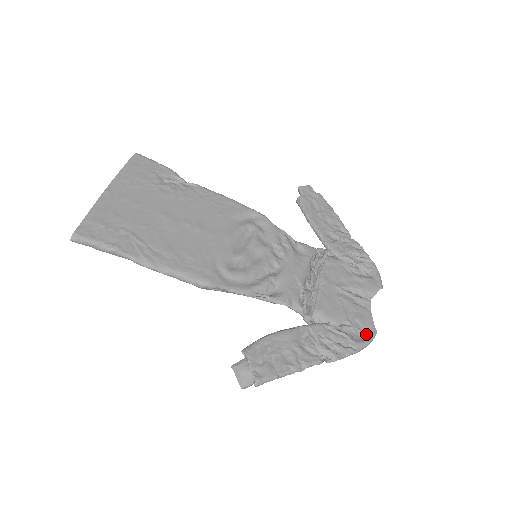
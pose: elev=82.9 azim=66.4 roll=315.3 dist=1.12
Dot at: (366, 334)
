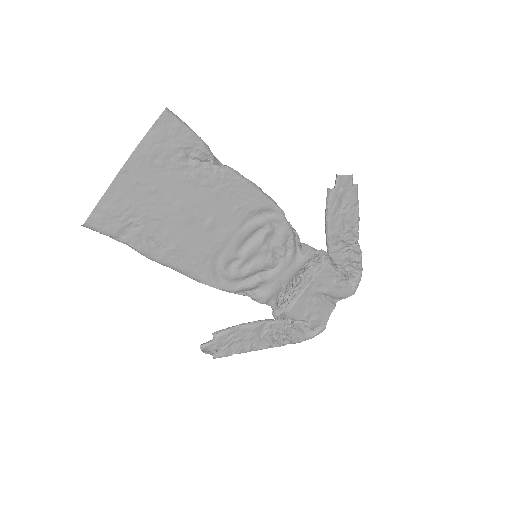
Dot at: (316, 330)
